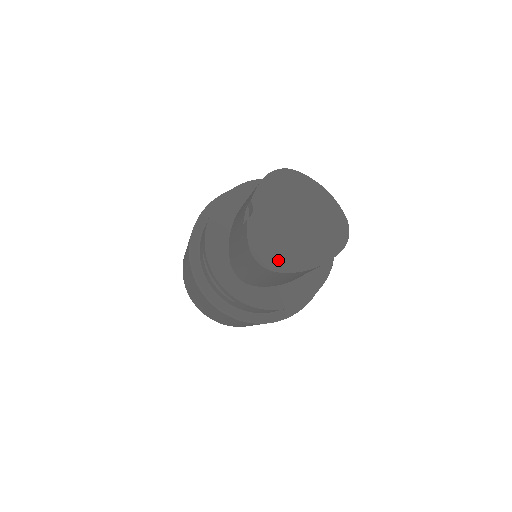
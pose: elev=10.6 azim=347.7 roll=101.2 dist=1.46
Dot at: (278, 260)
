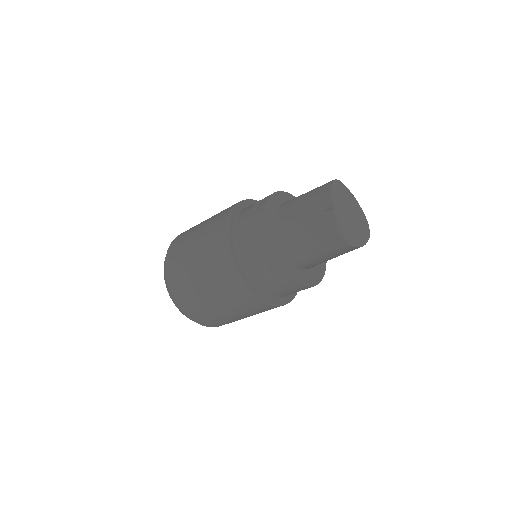
Dot at: (350, 238)
